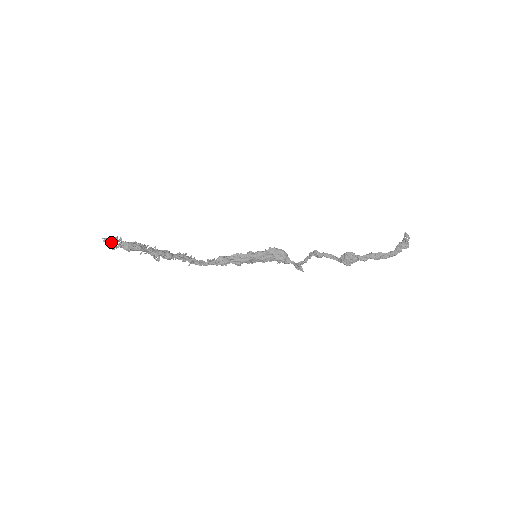
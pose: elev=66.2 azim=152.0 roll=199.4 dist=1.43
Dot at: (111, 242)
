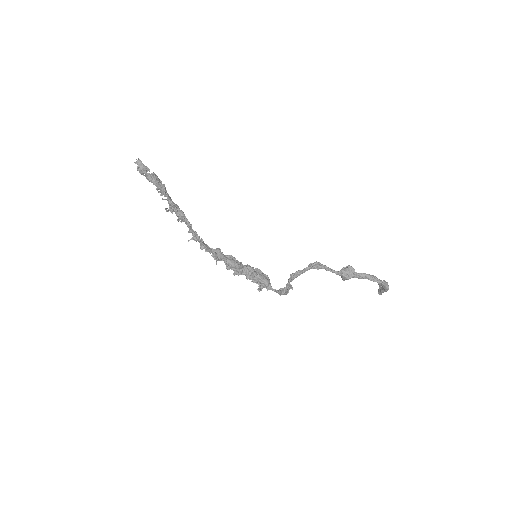
Dot at: (144, 165)
